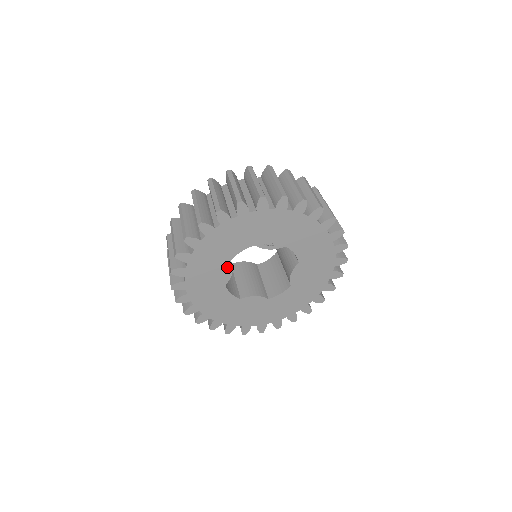
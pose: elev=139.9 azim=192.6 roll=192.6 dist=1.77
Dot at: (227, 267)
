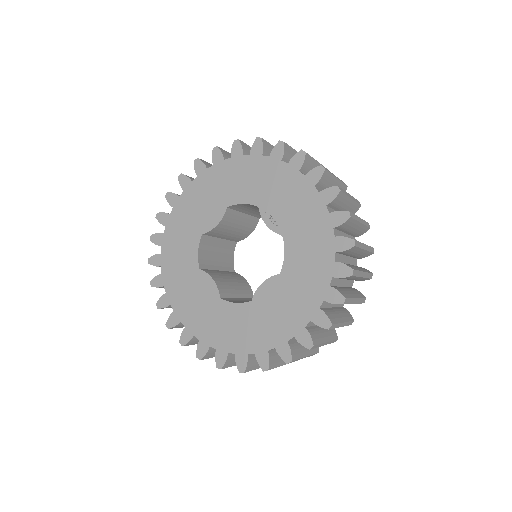
Dot at: (219, 213)
